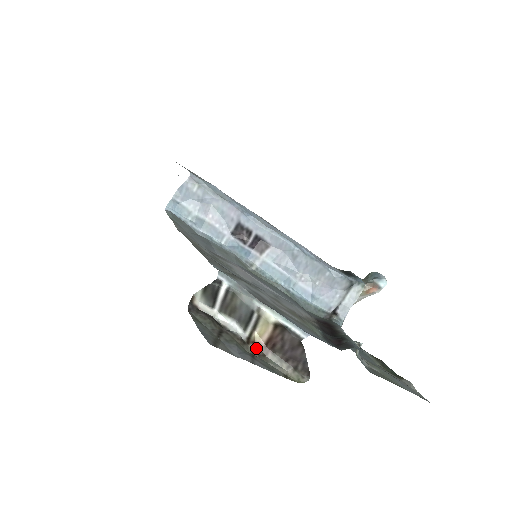
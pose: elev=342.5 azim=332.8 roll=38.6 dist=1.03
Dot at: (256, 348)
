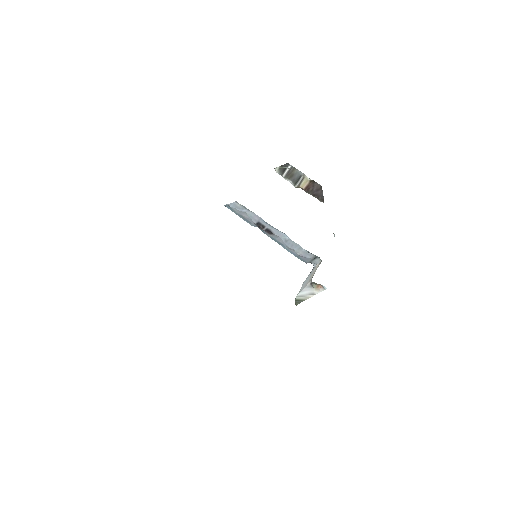
Dot at: (301, 187)
